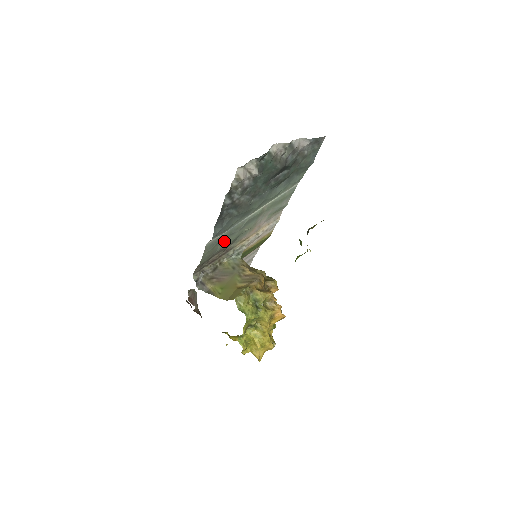
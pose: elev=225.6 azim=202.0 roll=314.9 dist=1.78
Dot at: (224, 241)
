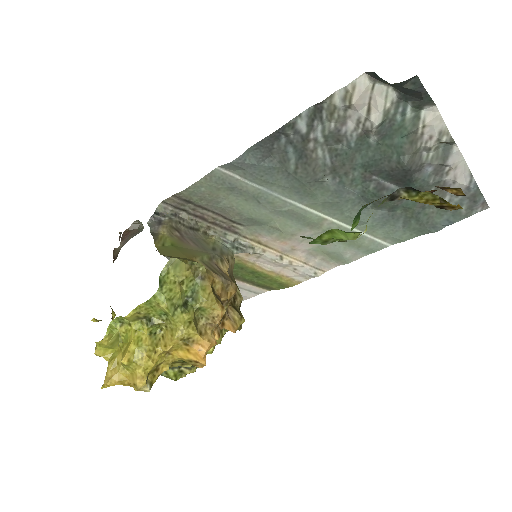
Dot at: (240, 200)
